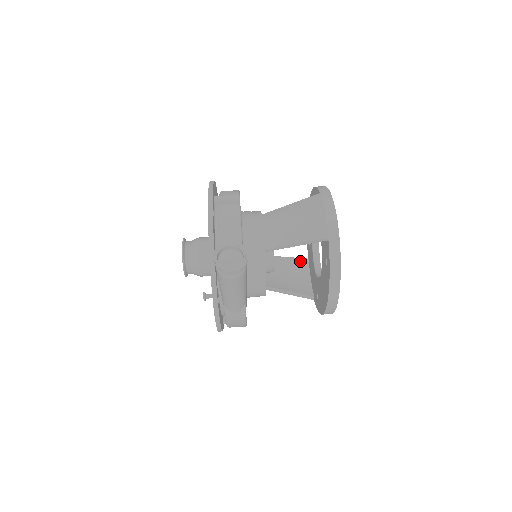
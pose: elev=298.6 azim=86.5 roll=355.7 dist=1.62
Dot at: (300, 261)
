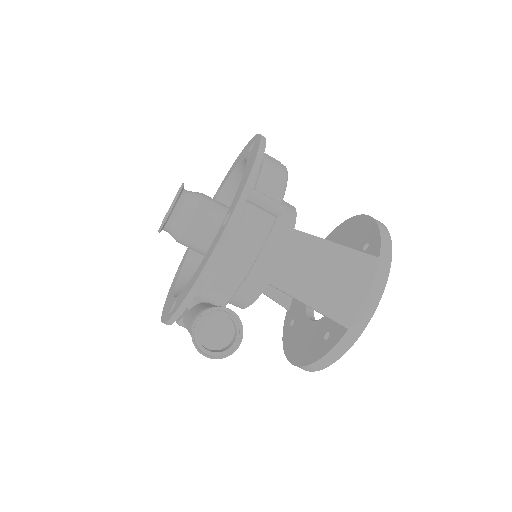
Dot at: occluded
